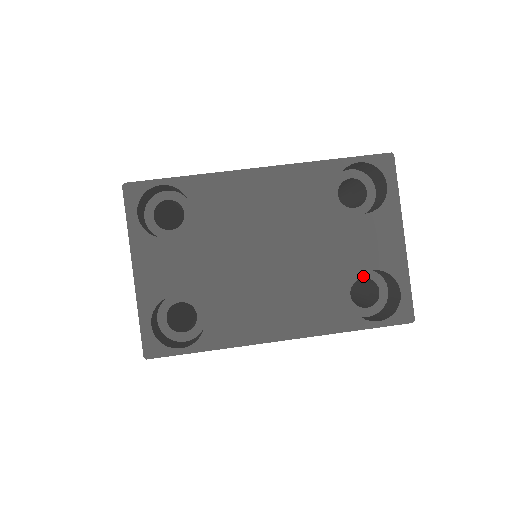
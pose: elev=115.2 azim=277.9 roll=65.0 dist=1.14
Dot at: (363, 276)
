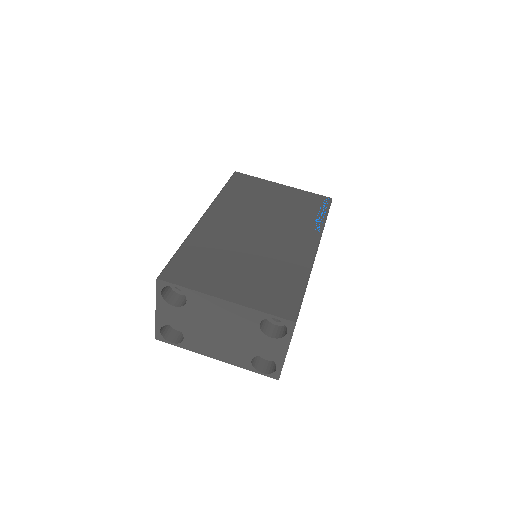
Dot at: occluded
